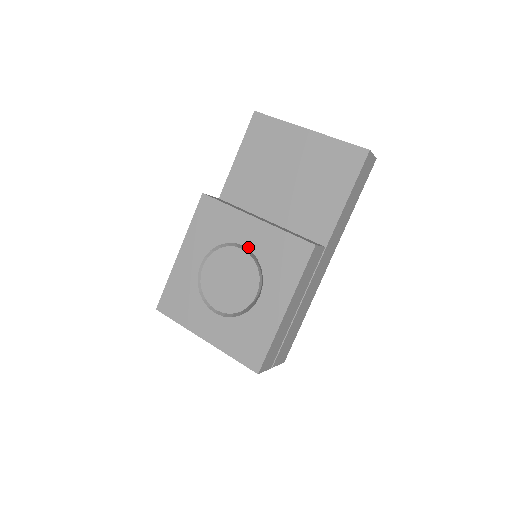
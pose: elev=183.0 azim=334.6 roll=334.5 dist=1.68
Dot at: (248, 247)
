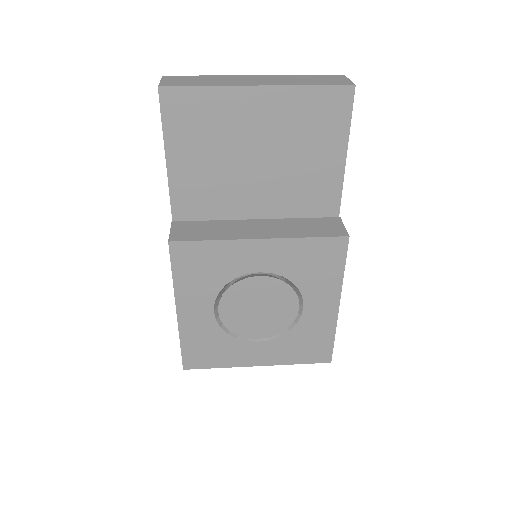
Dot at: (266, 271)
